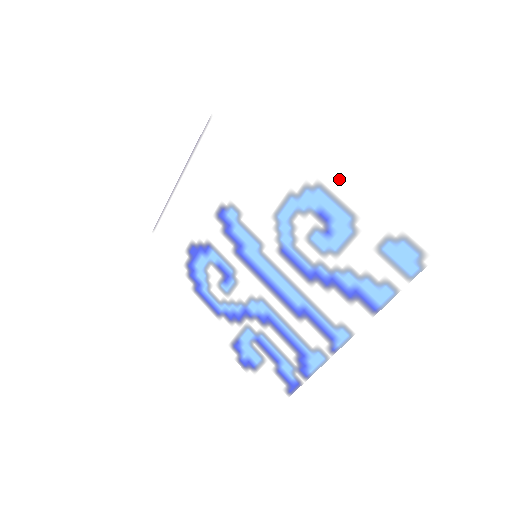
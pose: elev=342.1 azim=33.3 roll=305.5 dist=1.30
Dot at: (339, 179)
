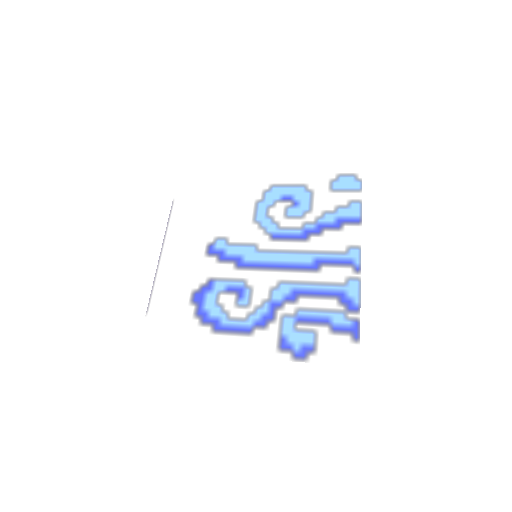
Dot at: (282, 175)
